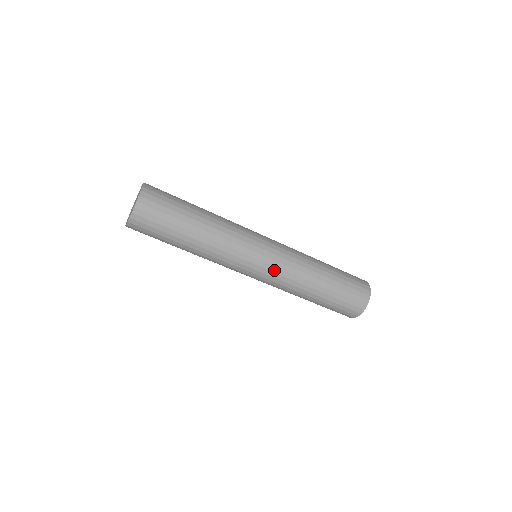
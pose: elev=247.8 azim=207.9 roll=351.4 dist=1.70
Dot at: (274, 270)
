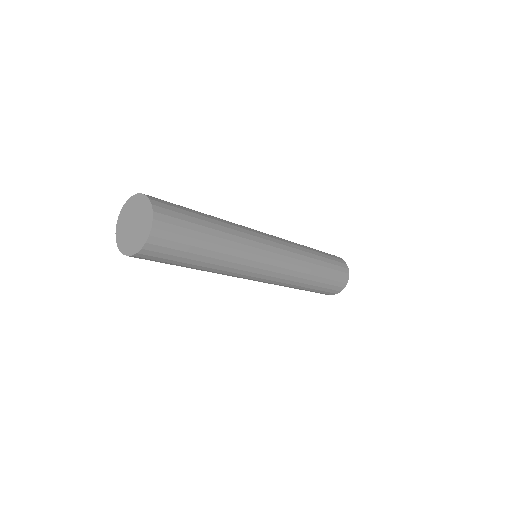
Dot at: (282, 271)
